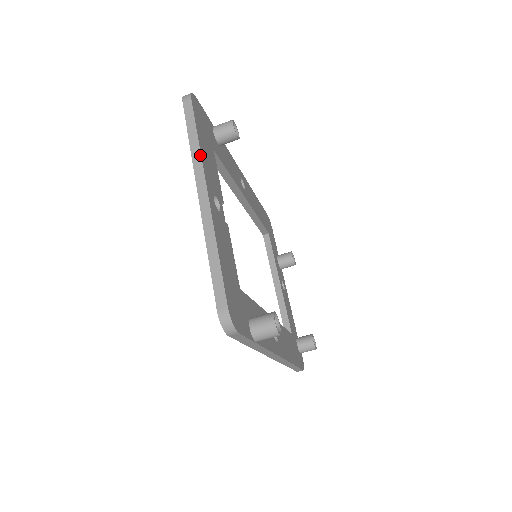
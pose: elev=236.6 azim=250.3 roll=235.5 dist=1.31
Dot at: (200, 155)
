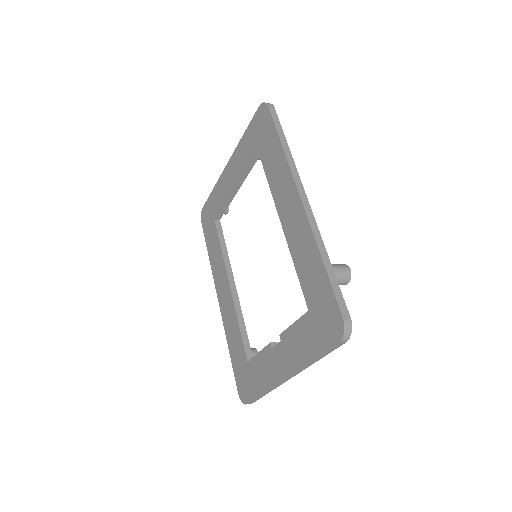
Dot at: occluded
